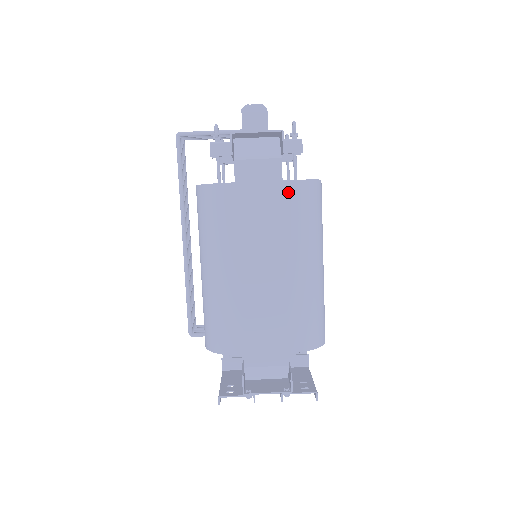
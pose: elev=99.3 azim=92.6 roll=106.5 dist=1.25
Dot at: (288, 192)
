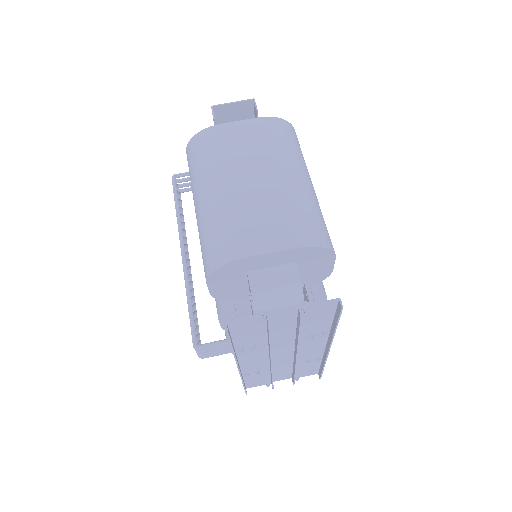
Dot at: (265, 124)
